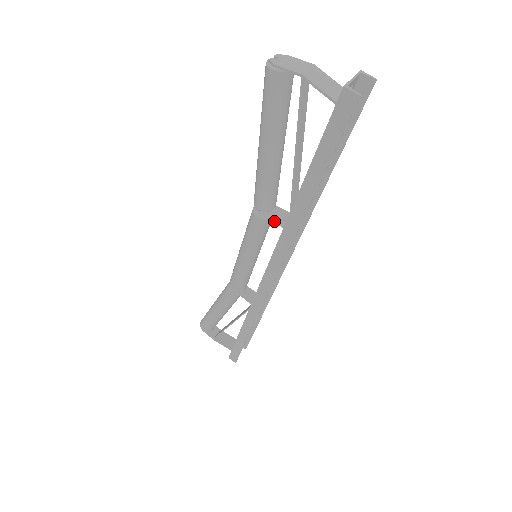
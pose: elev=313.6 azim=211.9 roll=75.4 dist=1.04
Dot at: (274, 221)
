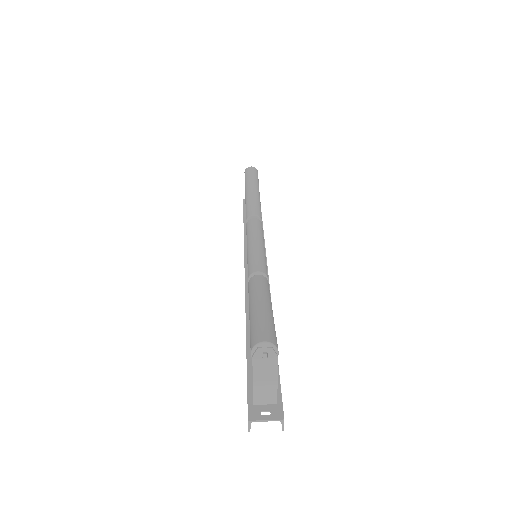
Dot at: occluded
